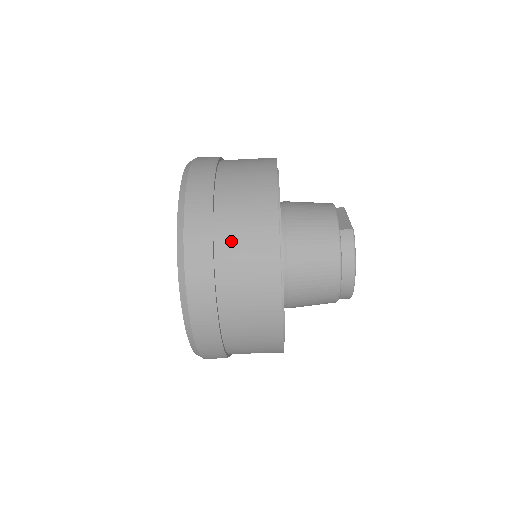
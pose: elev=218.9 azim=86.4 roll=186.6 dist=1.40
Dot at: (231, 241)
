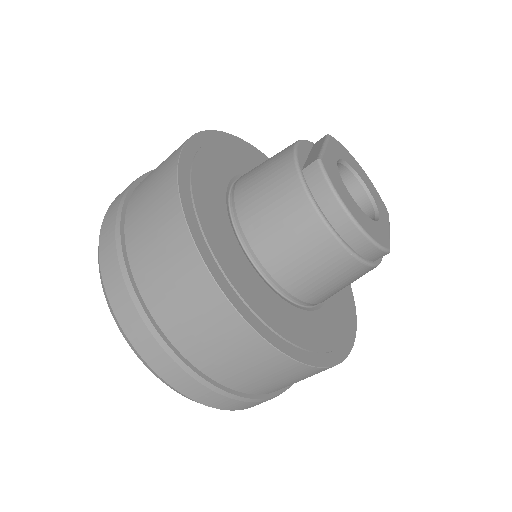
Dot at: (147, 265)
